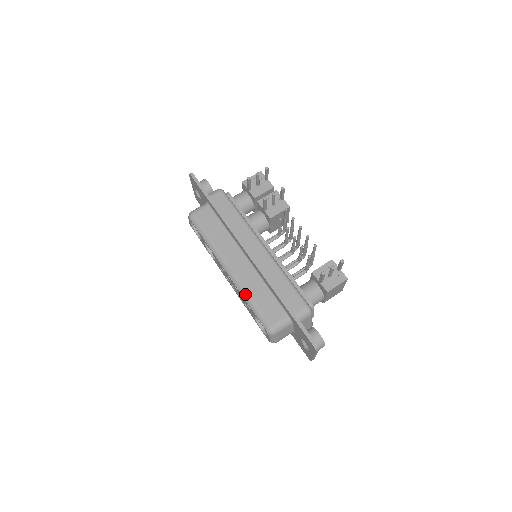
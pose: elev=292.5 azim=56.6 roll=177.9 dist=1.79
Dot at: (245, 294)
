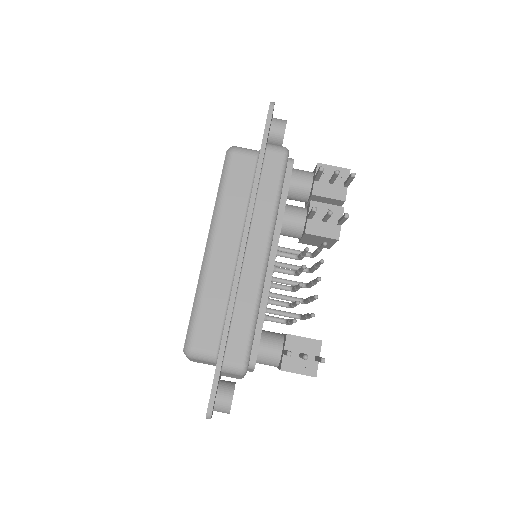
Dot at: (200, 289)
